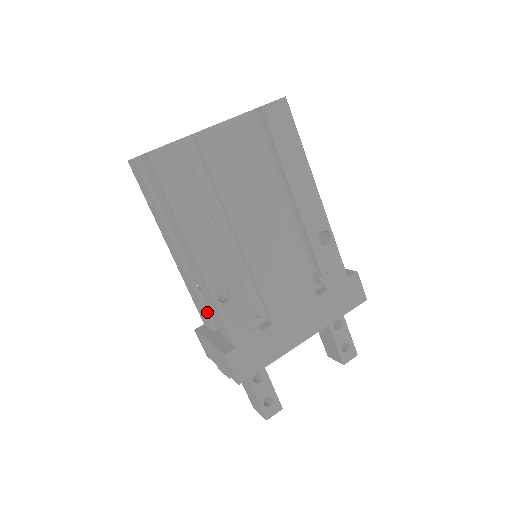
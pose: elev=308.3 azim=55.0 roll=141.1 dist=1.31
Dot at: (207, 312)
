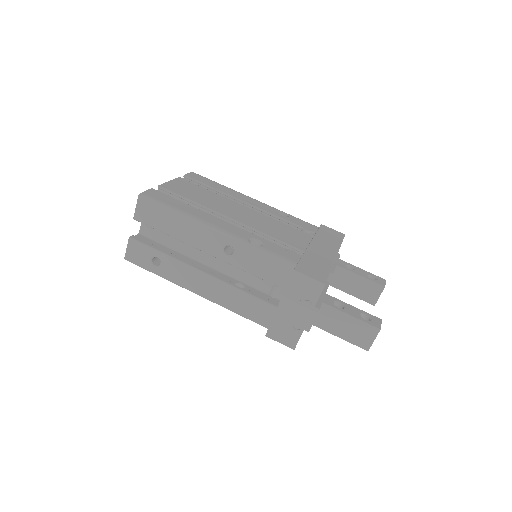
Dot at: (259, 298)
